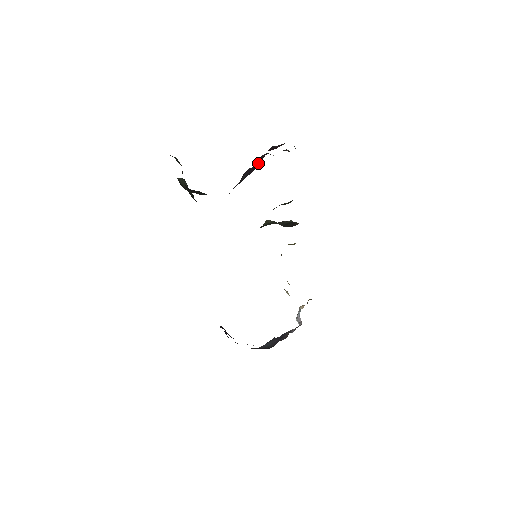
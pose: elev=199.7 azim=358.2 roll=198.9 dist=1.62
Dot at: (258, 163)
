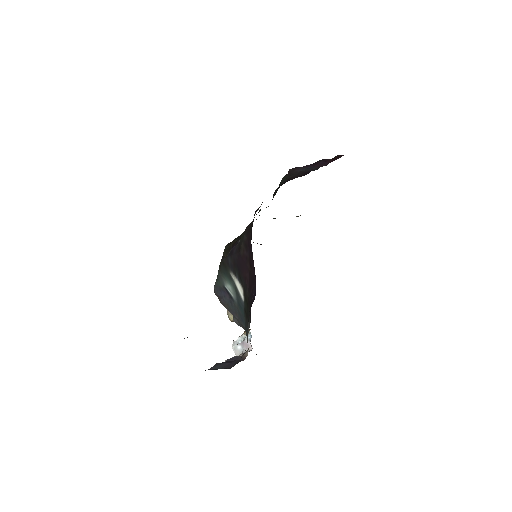
Dot at: (327, 162)
